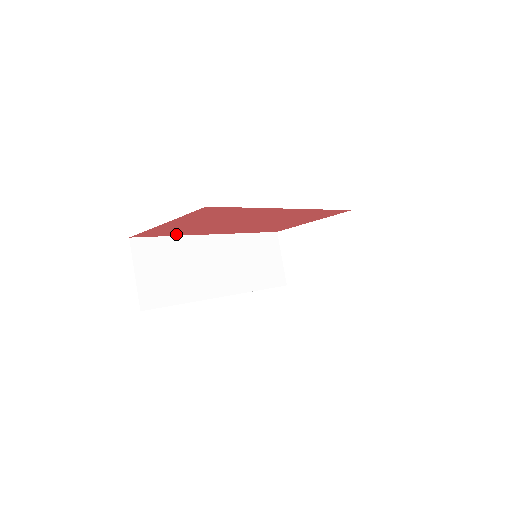
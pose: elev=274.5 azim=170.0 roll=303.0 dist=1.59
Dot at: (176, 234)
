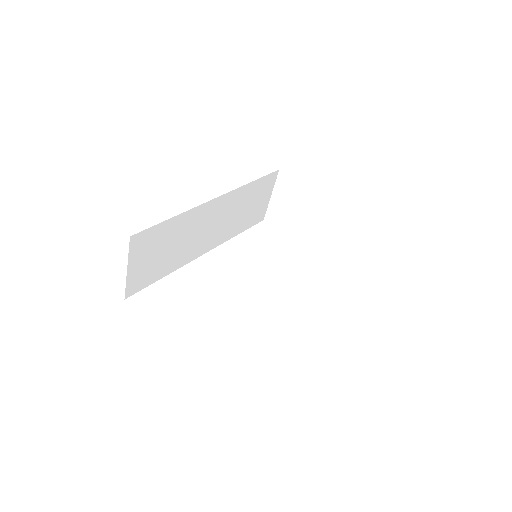
Dot at: occluded
